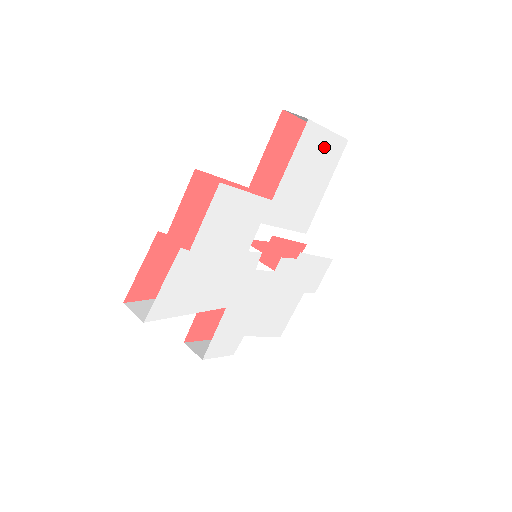
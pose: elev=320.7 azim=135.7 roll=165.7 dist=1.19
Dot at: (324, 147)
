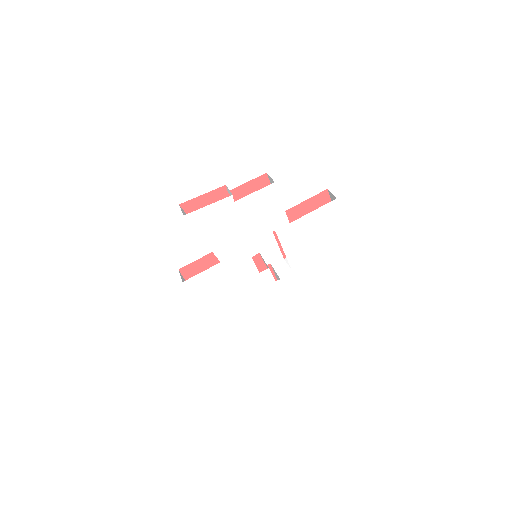
Dot at: (335, 224)
